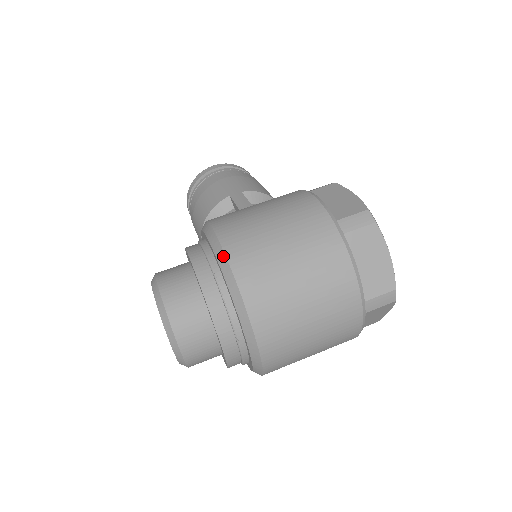
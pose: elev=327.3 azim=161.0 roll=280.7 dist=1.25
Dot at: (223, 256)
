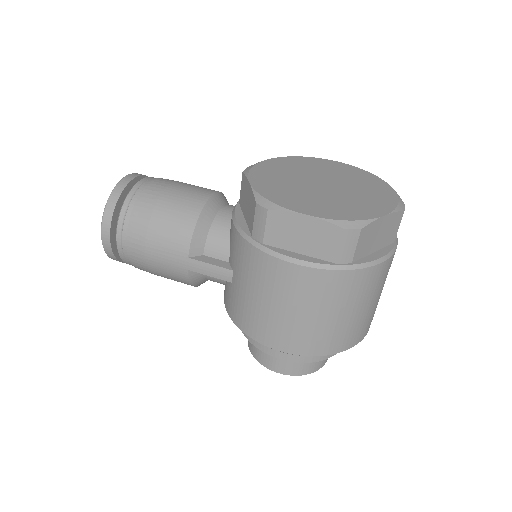
Dot at: occluded
